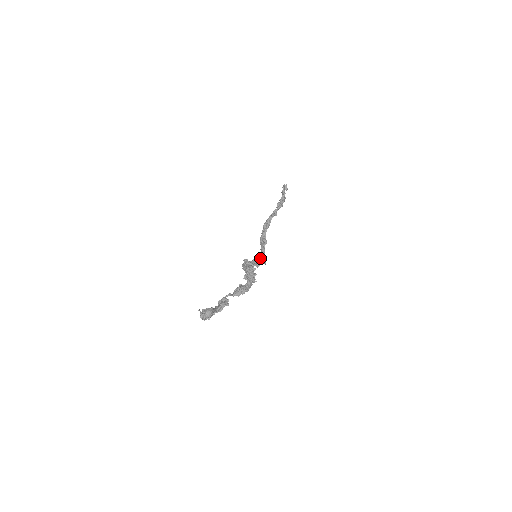
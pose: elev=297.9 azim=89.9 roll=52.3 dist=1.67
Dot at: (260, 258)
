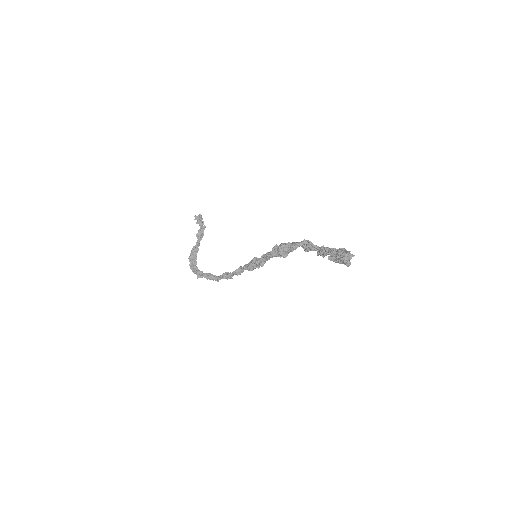
Dot at: occluded
